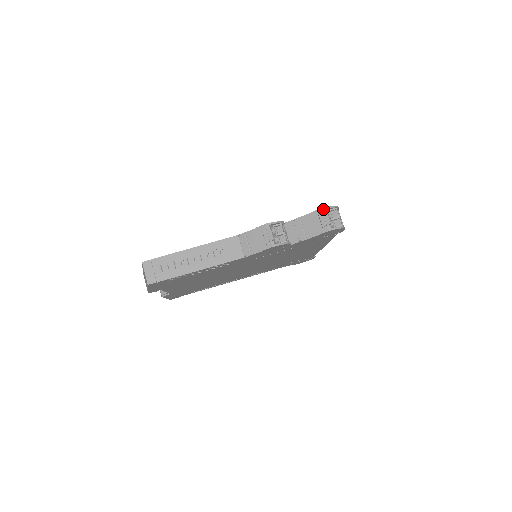
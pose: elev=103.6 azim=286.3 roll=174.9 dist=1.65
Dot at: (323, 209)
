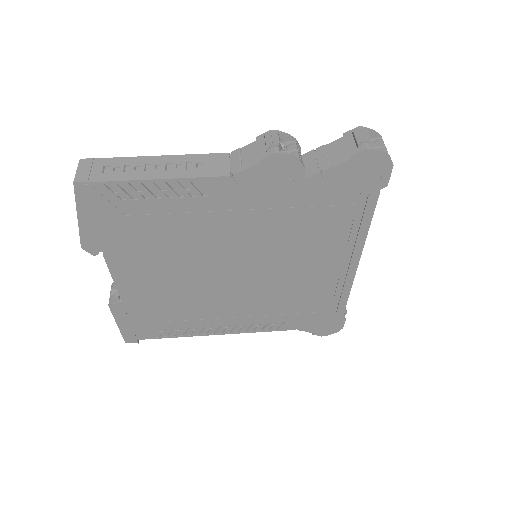
Dot at: (361, 127)
